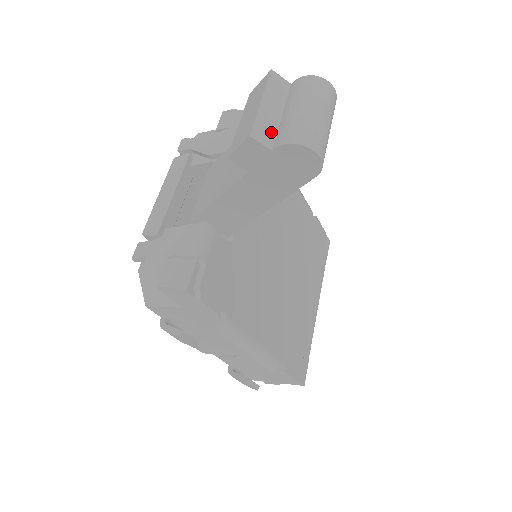
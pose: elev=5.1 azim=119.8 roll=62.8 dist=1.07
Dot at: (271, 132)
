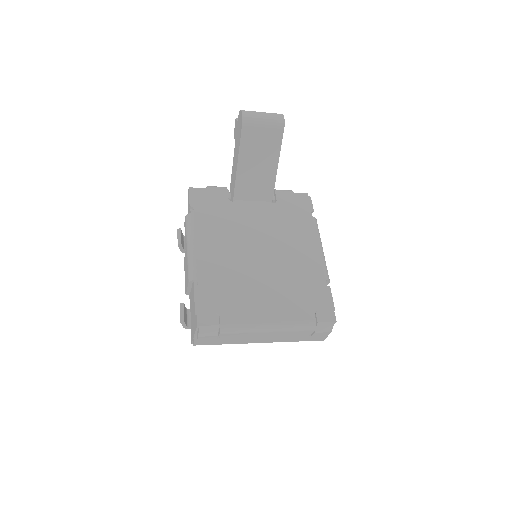
Dot at: occluded
